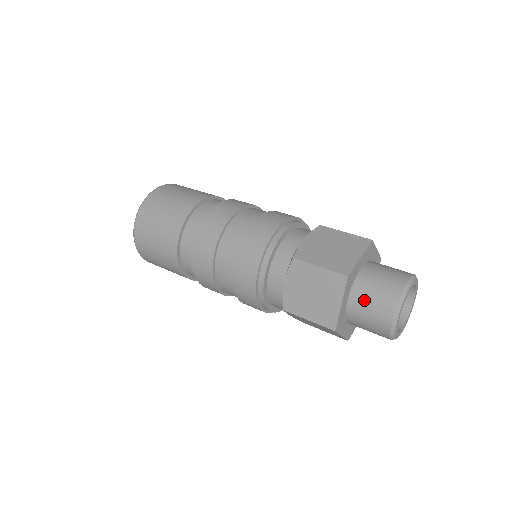
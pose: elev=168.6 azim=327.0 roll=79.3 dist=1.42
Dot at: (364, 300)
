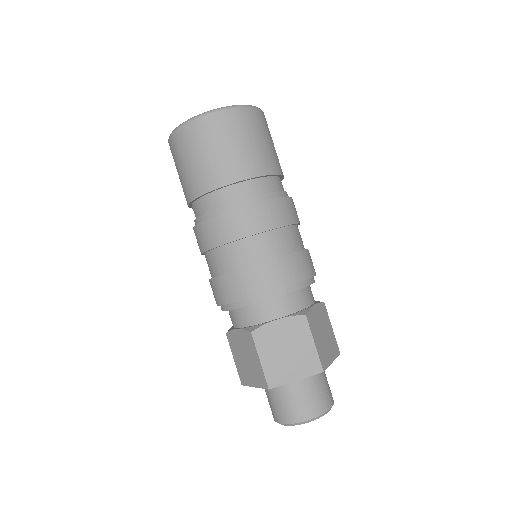
Dot at: (274, 396)
